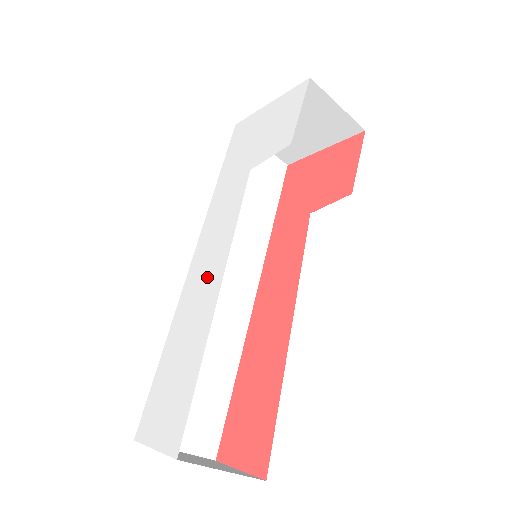
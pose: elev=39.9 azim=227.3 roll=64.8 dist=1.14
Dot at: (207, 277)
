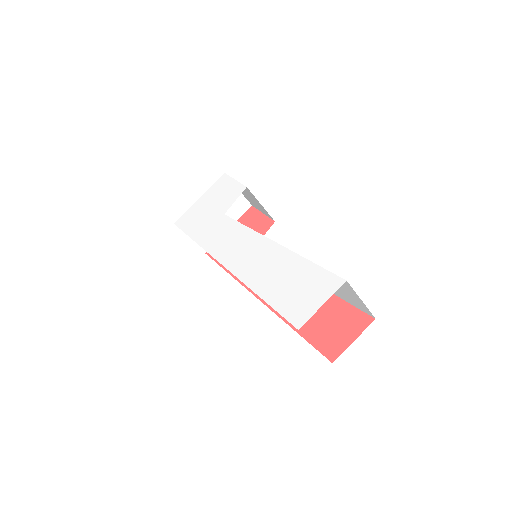
Dot at: (253, 251)
